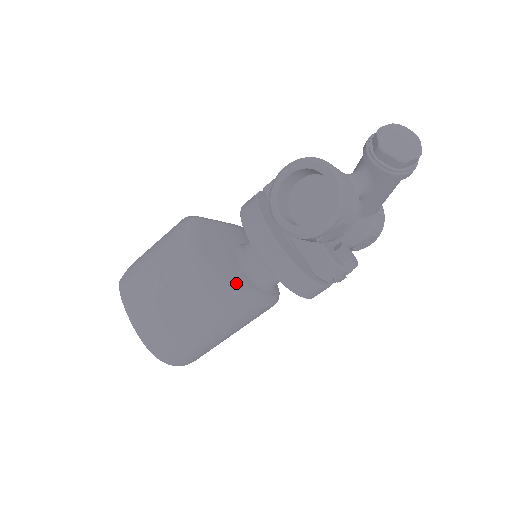
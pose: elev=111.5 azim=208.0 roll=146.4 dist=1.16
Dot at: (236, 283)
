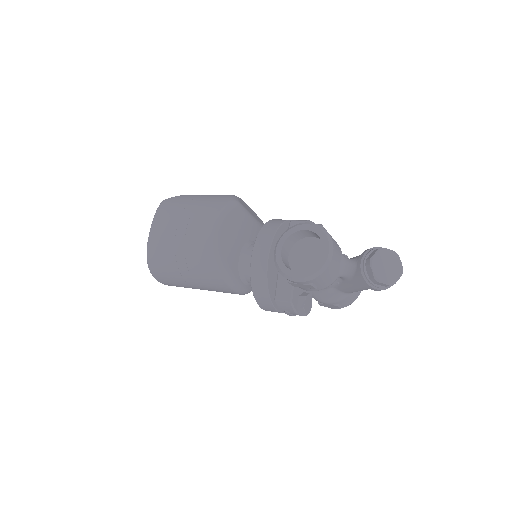
Dot at: (227, 264)
